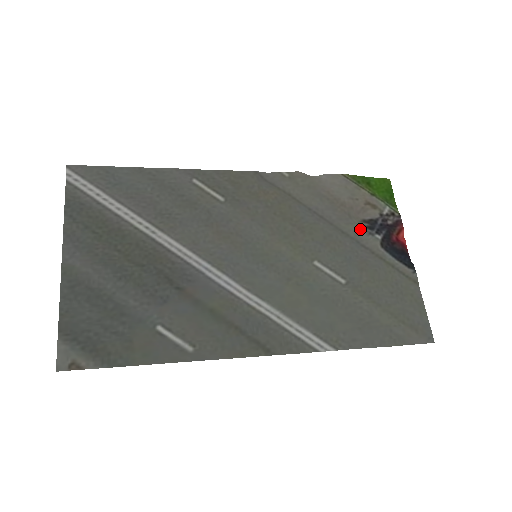
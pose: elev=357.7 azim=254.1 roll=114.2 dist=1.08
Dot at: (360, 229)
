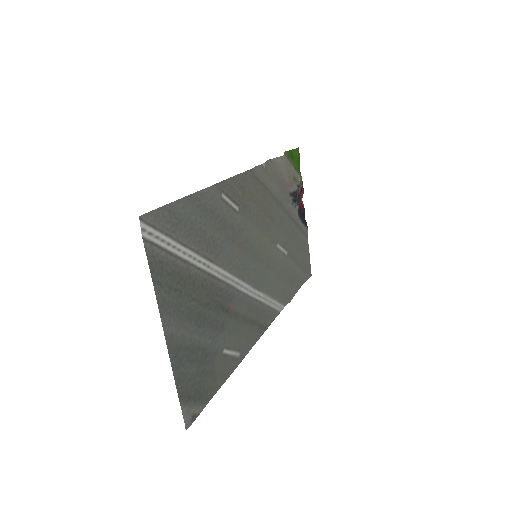
Dot at: (292, 204)
